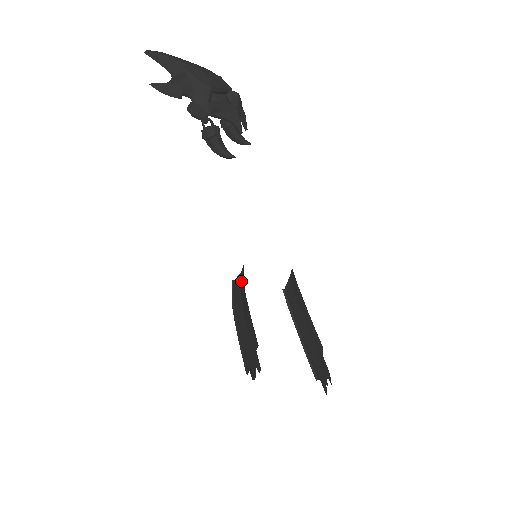
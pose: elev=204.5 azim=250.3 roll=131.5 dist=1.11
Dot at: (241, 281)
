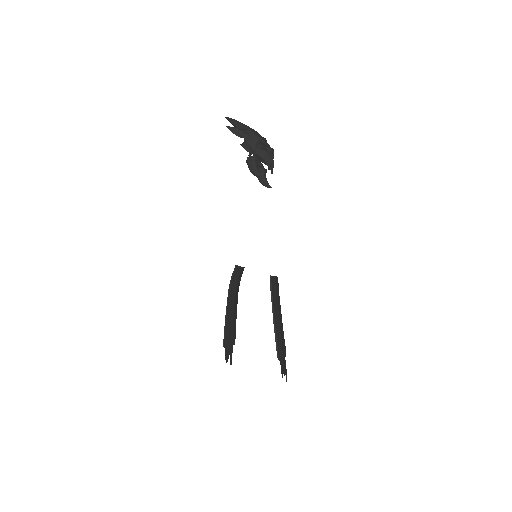
Dot at: (239, 276)
